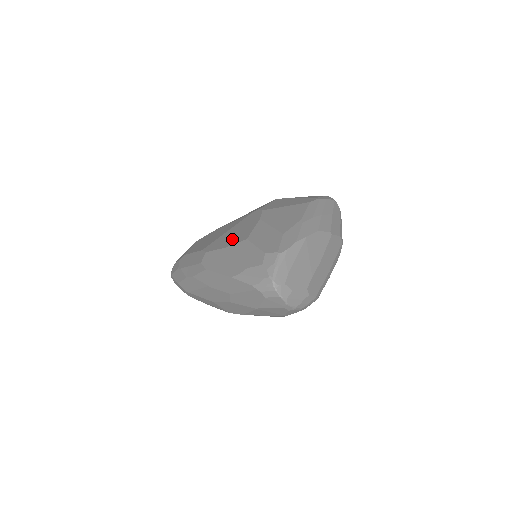
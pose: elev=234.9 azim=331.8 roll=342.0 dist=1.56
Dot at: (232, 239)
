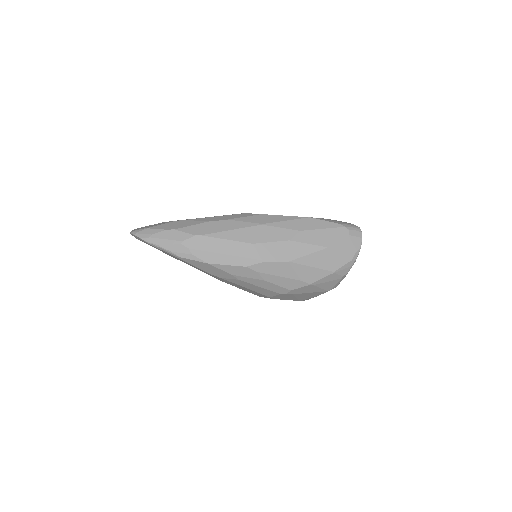
Dot at: occluded
